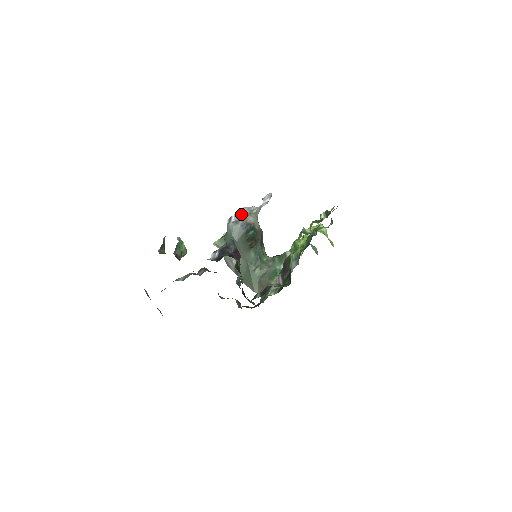
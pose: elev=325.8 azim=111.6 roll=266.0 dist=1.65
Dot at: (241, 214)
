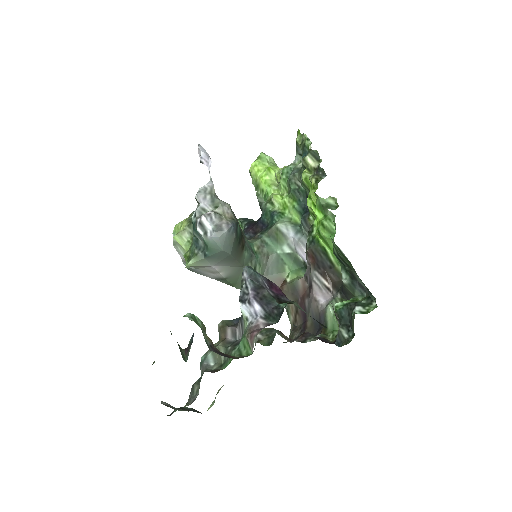
Dot at: (205, 208)
